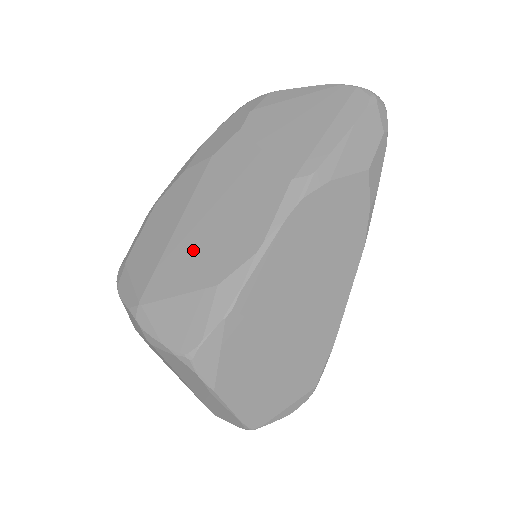
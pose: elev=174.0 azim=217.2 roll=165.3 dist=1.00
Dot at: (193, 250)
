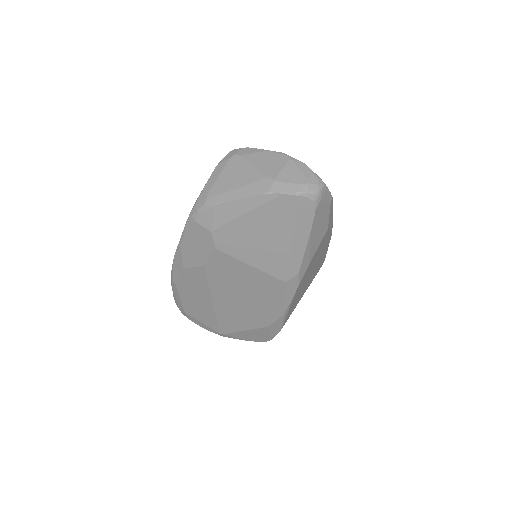
Dot at: (237, 314)
